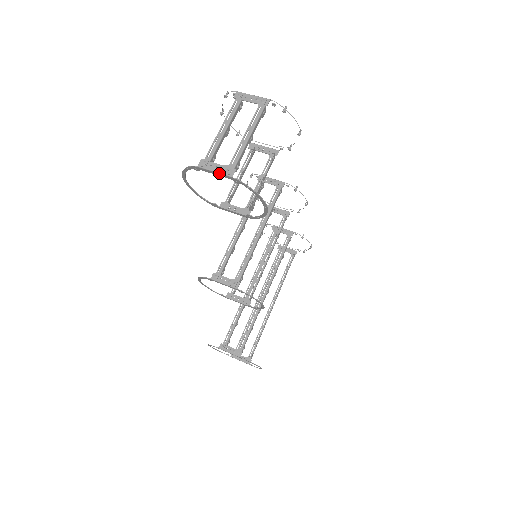
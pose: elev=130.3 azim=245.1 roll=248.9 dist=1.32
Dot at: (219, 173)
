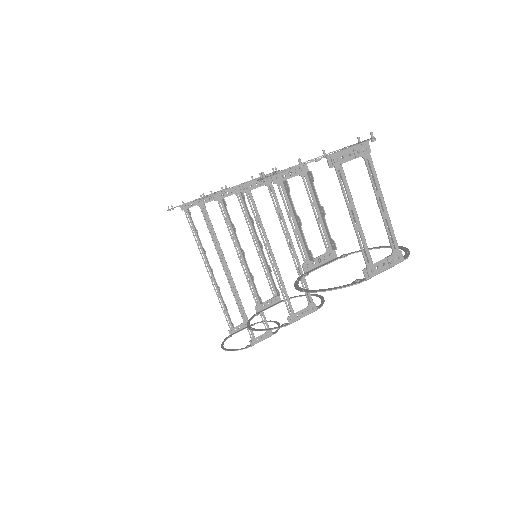
Dot at: occluded
